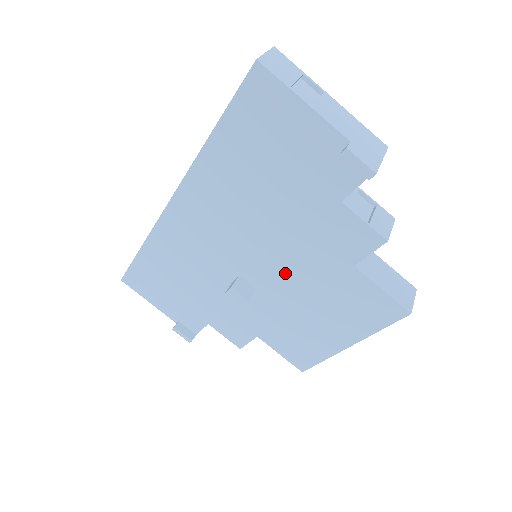
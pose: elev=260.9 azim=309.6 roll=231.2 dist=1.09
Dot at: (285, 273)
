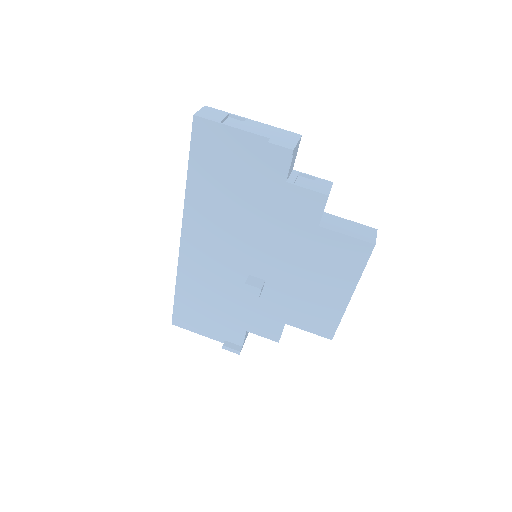
Dot at: (278, 256)
